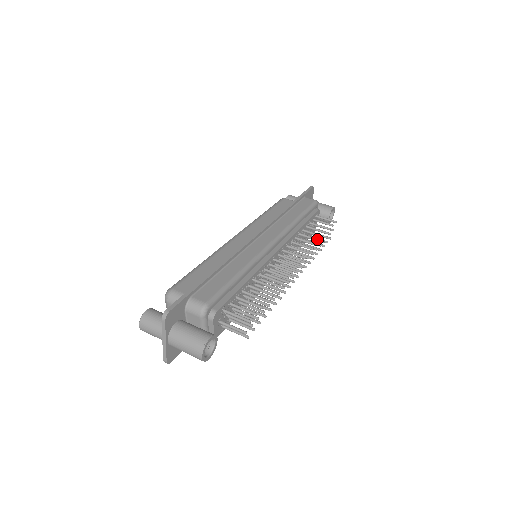
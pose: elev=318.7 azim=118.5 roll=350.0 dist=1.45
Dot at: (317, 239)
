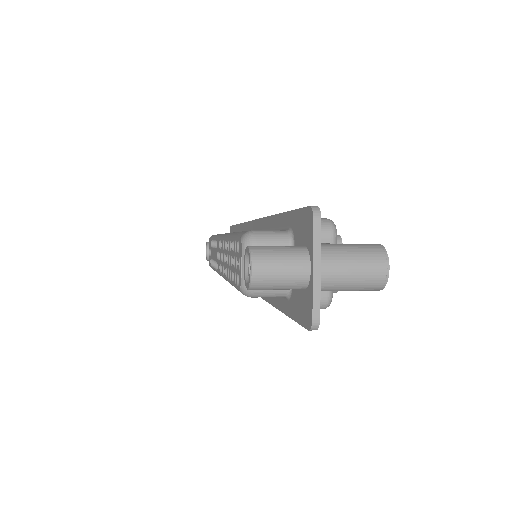
Dot at: occluded
